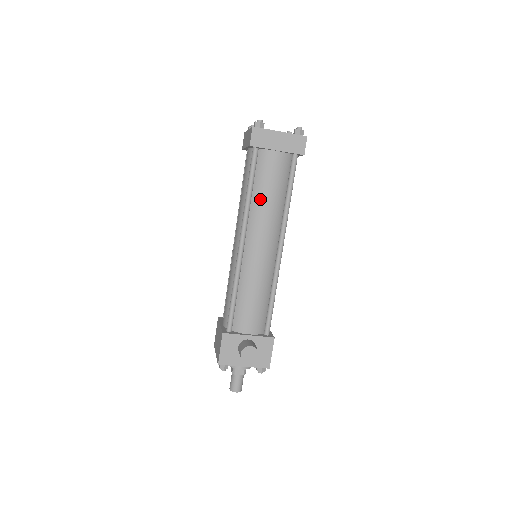
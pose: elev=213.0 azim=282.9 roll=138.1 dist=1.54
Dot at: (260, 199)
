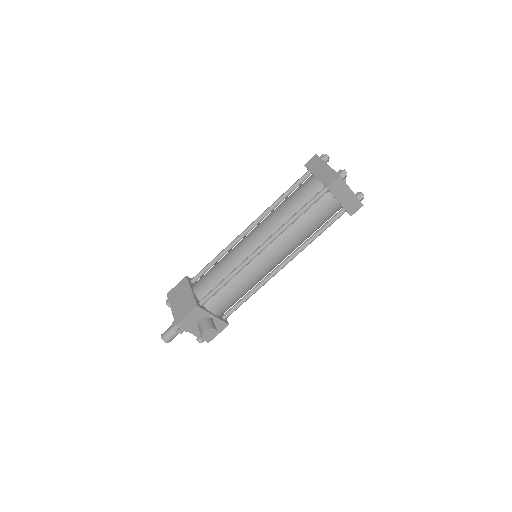
Dot at: (299, 227)
